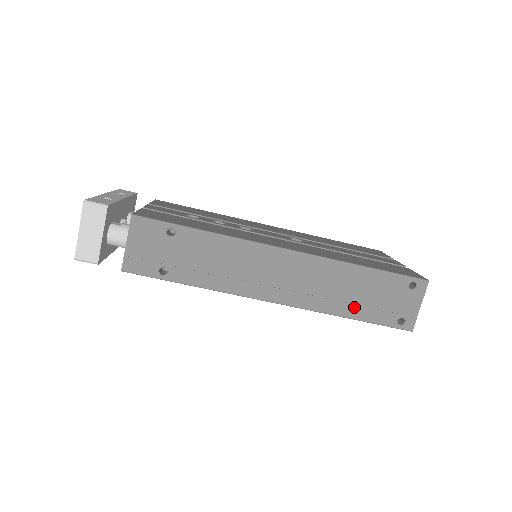
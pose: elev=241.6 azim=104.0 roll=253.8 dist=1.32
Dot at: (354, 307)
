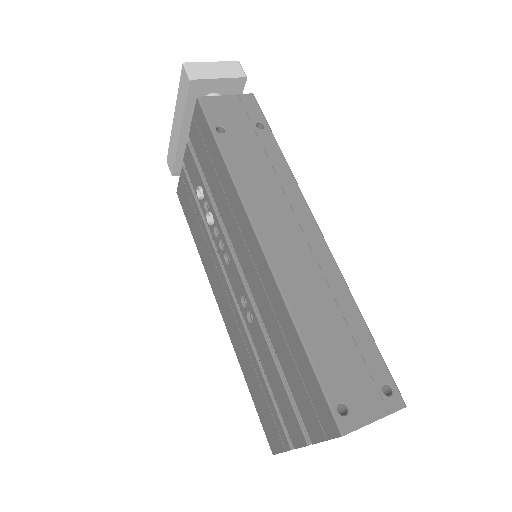
Dot at: (317, 334)
